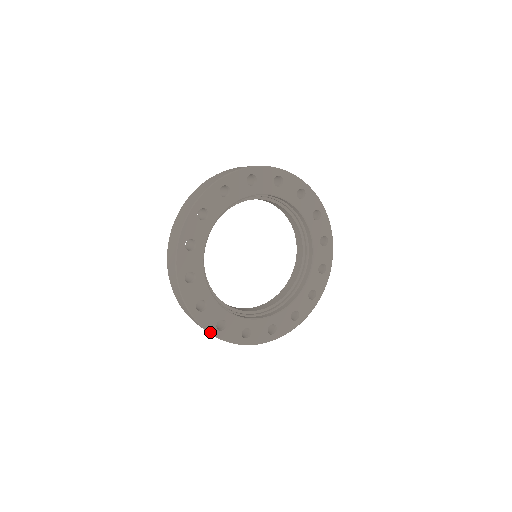
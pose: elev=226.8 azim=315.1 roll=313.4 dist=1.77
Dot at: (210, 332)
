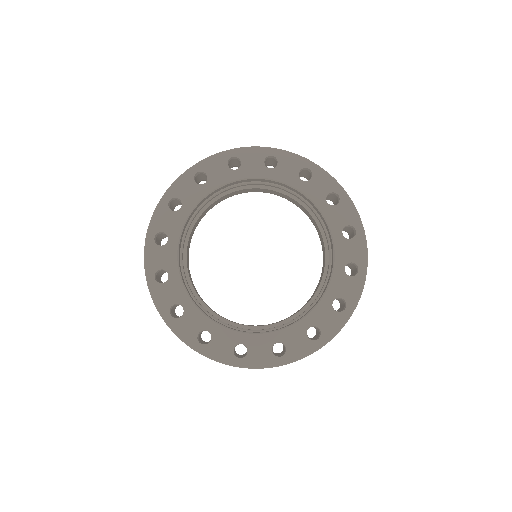
Dot at: (189, 345)
